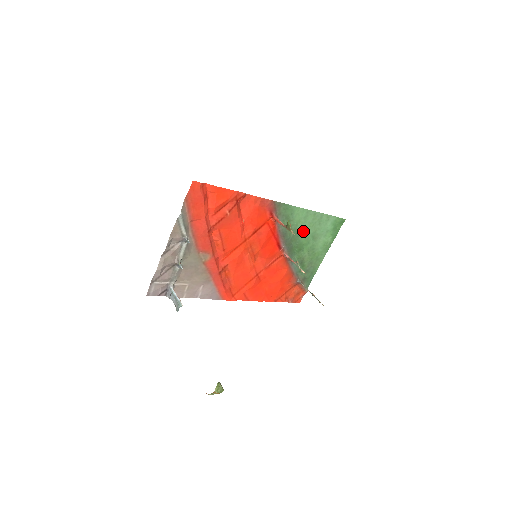
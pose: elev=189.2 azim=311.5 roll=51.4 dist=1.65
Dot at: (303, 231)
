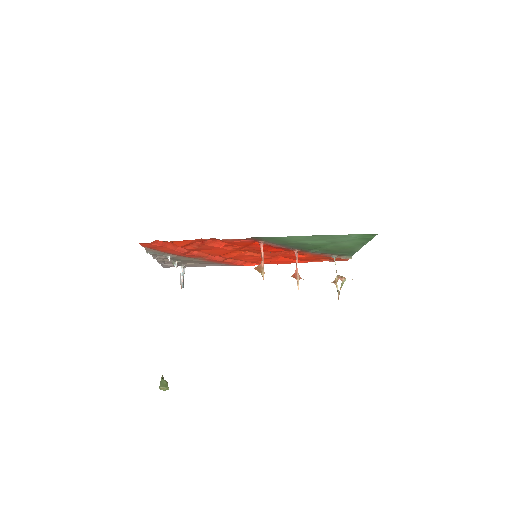
Dot at: (312, 242)
